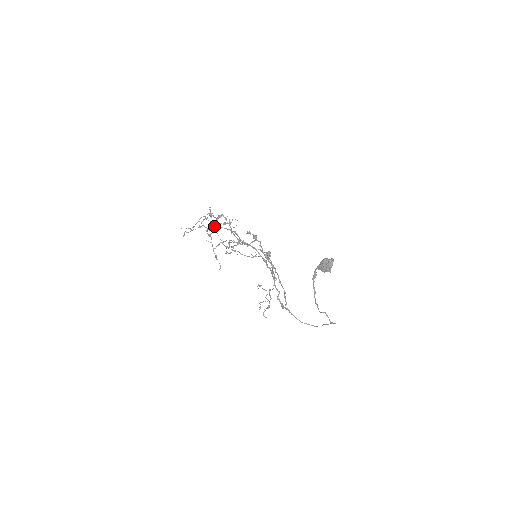
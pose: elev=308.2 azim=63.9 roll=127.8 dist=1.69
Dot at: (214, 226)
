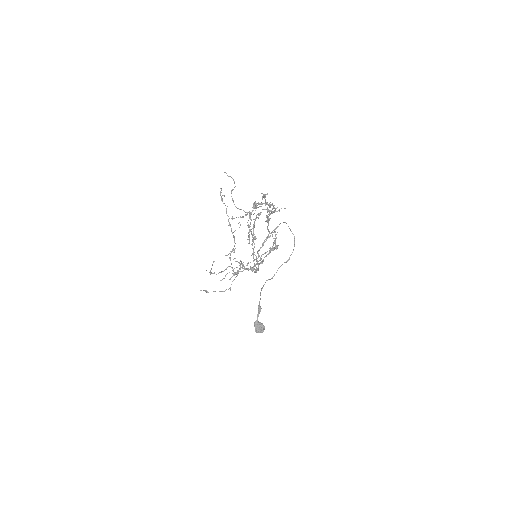
Dot at: (230, 253)
